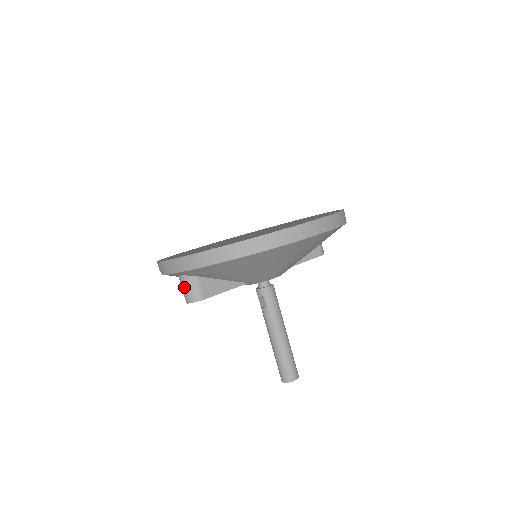
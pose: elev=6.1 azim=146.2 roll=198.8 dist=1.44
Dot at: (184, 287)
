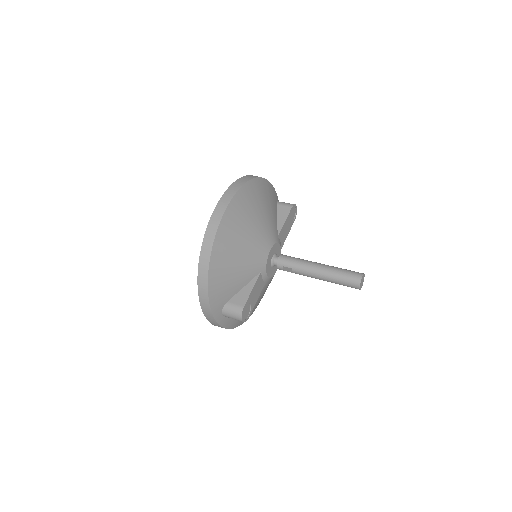
Dot at: (230, 316)
